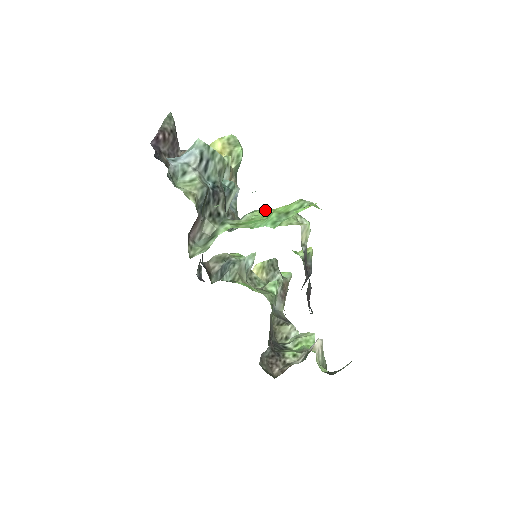
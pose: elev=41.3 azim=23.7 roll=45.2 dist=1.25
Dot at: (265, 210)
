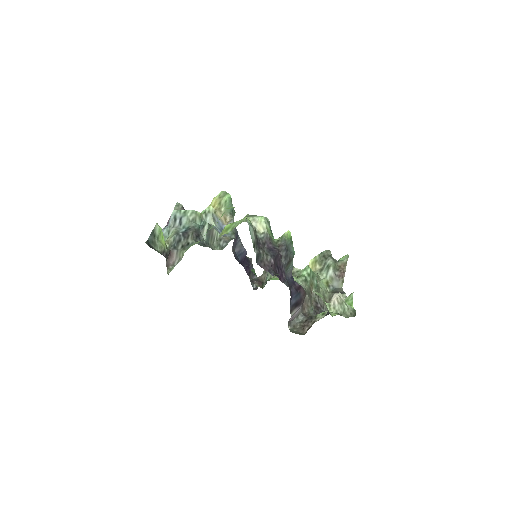
Dot at: (226, 226)
